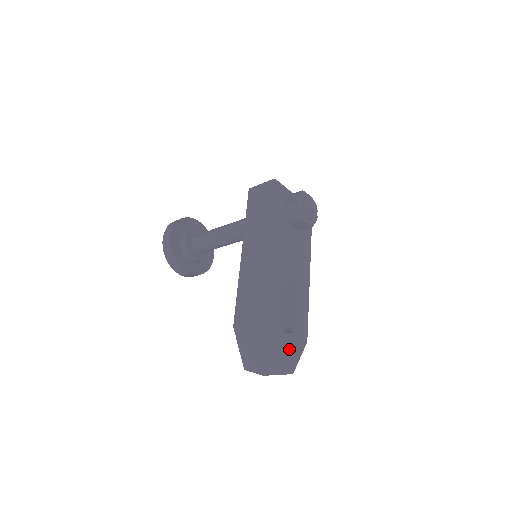
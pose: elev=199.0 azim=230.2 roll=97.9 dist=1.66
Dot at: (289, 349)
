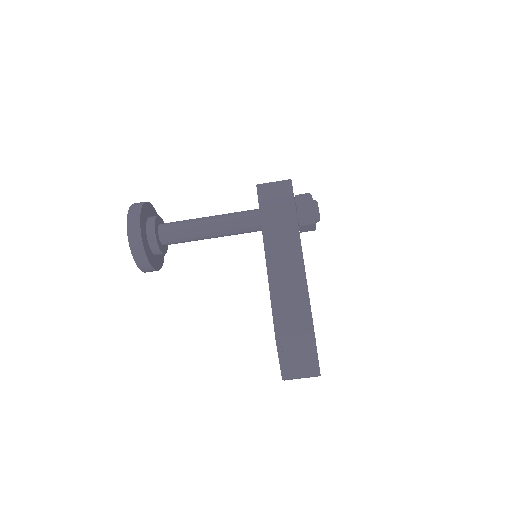
Dot at: occluded
